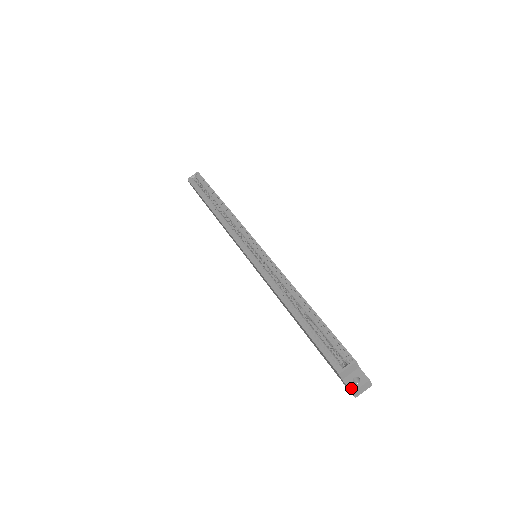
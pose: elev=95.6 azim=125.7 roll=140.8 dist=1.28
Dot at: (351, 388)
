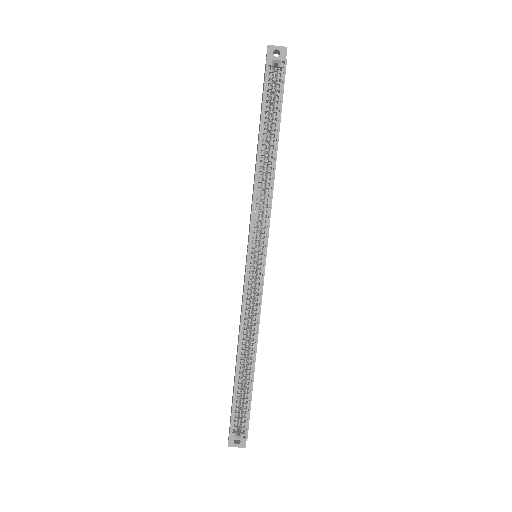
Dot at: (230, 444)
